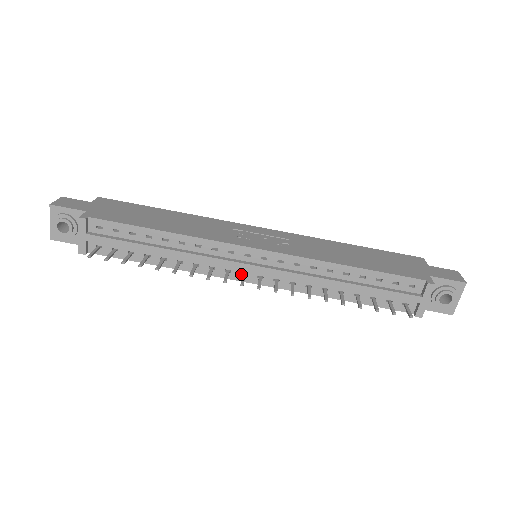
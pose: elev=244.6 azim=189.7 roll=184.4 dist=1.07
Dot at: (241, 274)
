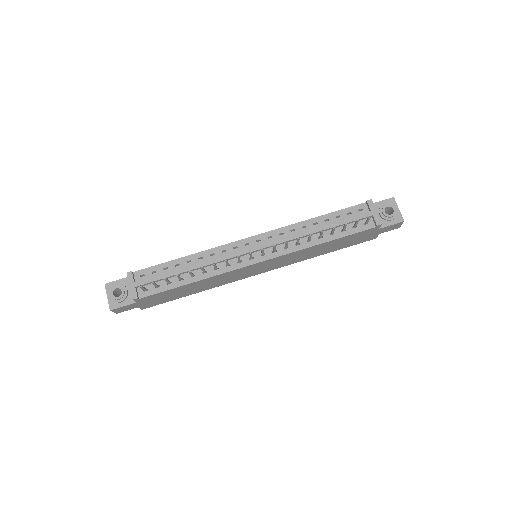
Dot at: (249, 260)
